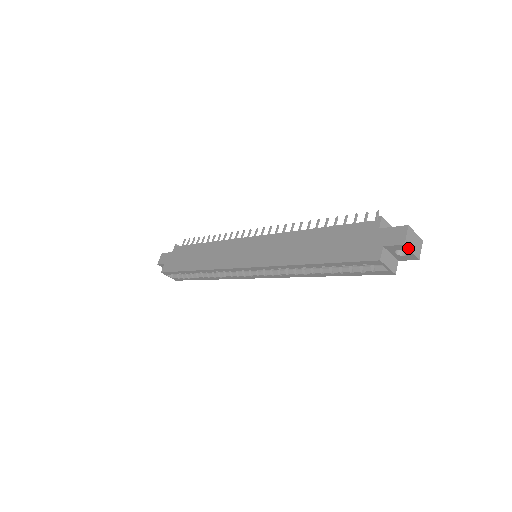
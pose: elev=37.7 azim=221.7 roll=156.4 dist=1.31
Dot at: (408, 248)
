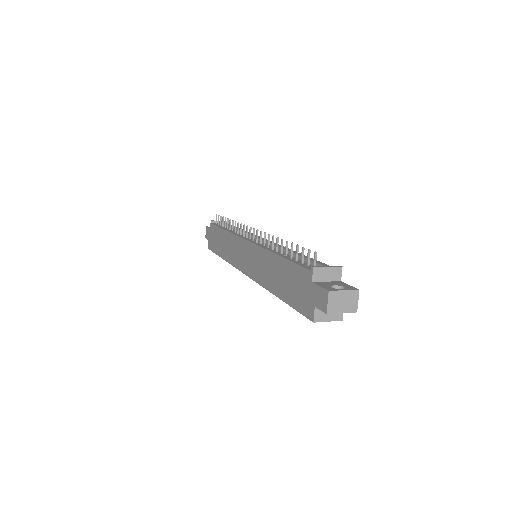
Dot at: (334, 313)
